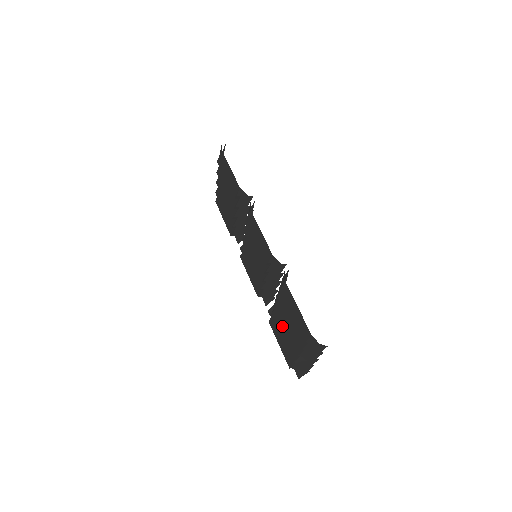
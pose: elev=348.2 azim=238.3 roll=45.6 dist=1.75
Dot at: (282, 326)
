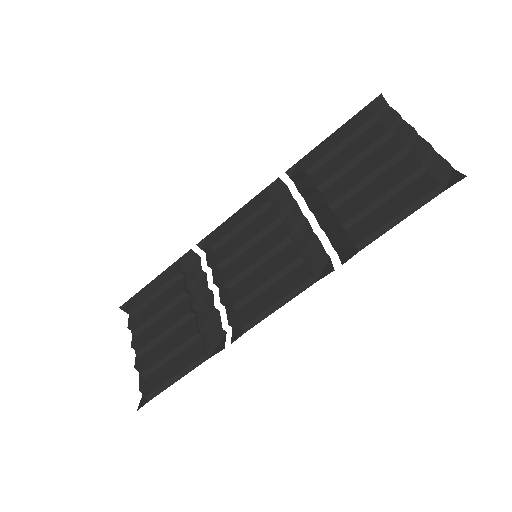
Dot at: (357, 181)
